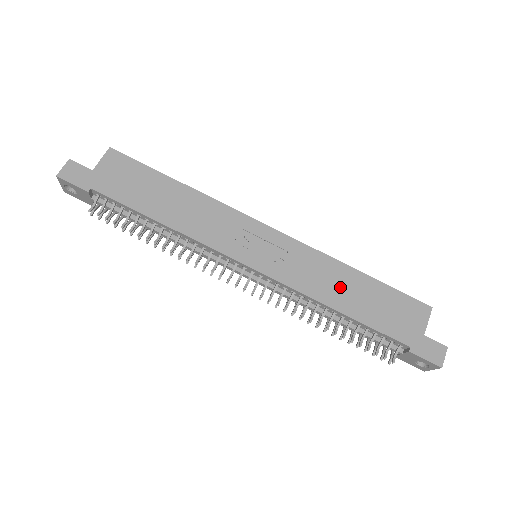
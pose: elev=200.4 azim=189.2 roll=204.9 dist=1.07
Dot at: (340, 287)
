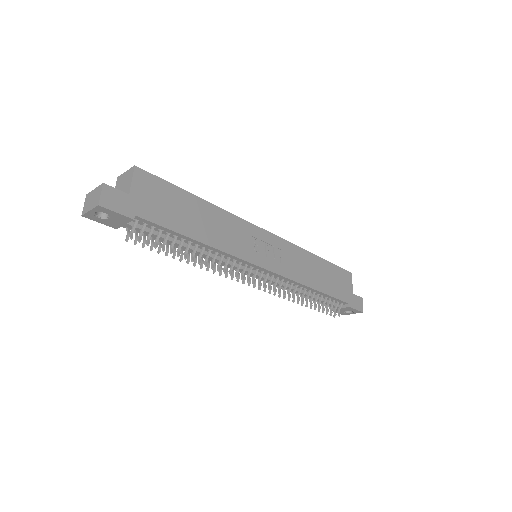
Dot at: (312, 271)
